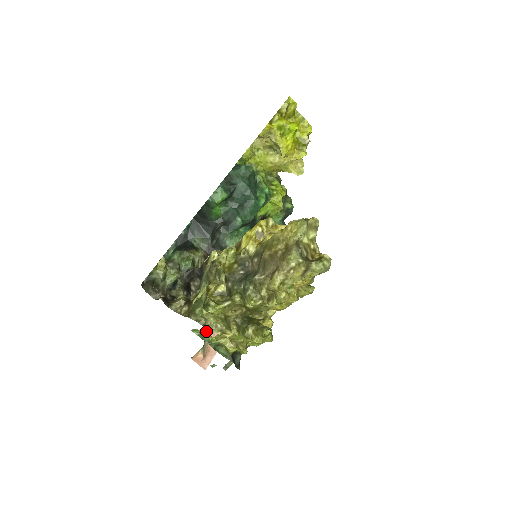
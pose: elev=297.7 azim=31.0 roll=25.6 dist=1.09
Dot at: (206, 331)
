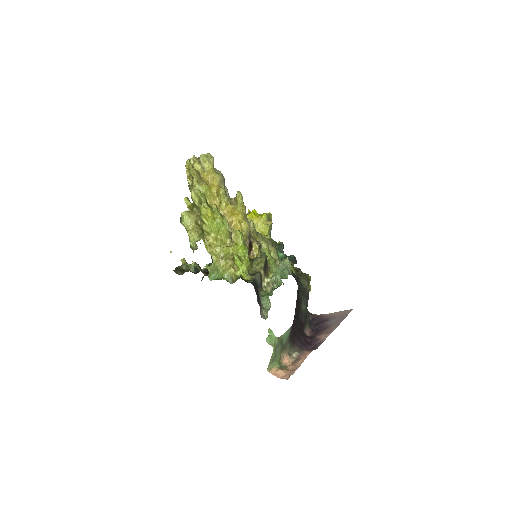
Dot at: (216, 272)
